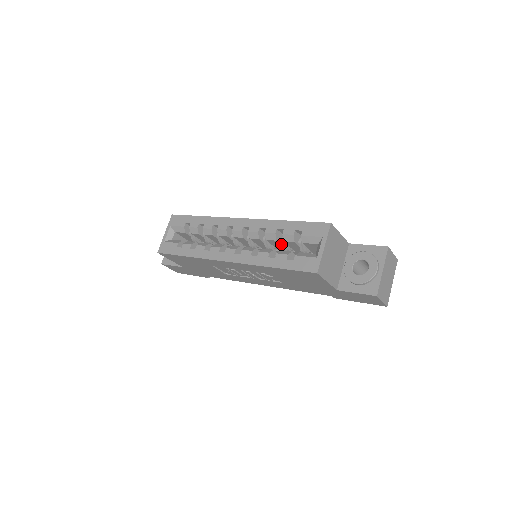
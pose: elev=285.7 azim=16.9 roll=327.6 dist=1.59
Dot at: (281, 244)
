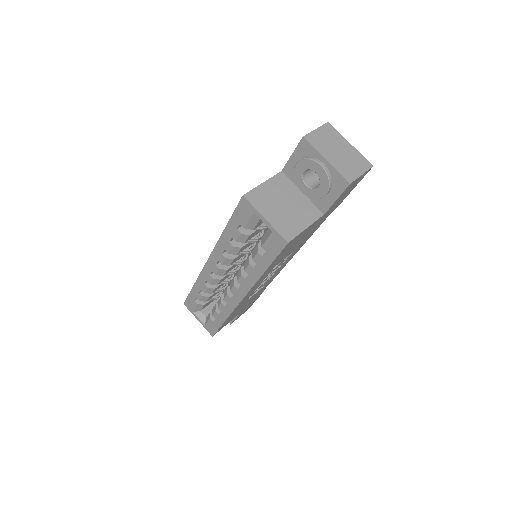
Dot at: (248, 243)
